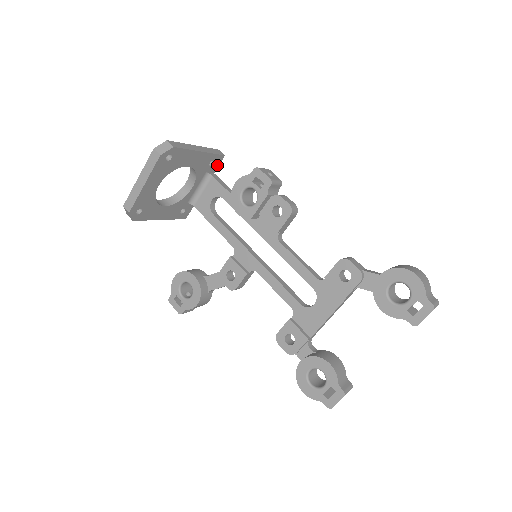
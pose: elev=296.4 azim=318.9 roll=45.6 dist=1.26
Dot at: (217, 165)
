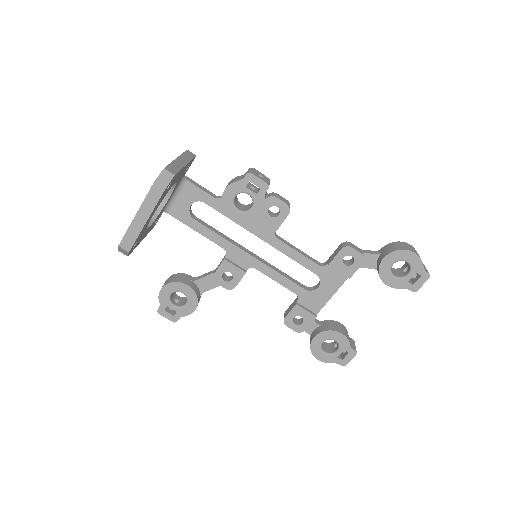
Dot at: occluded
